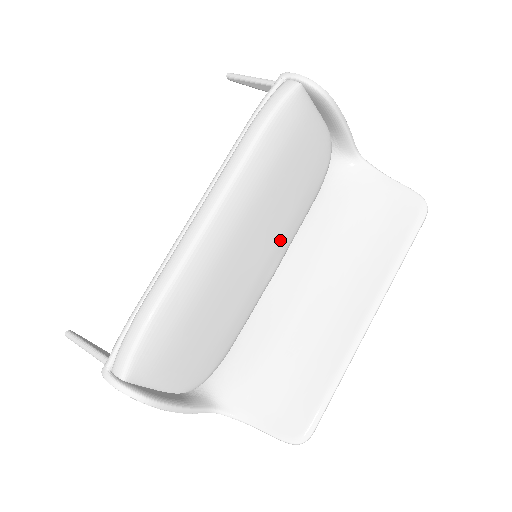
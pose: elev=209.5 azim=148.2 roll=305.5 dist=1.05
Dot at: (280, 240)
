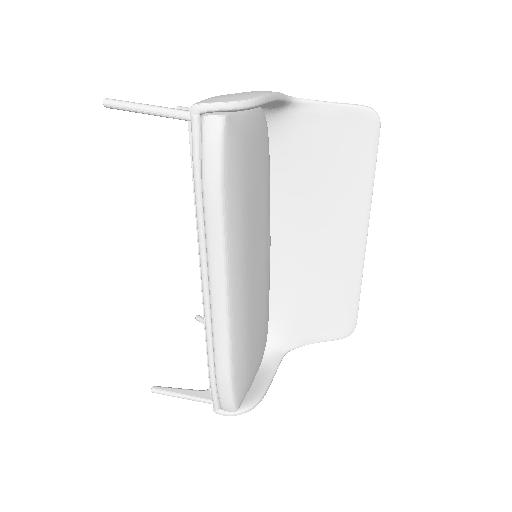
Dot at: (266, 228)
